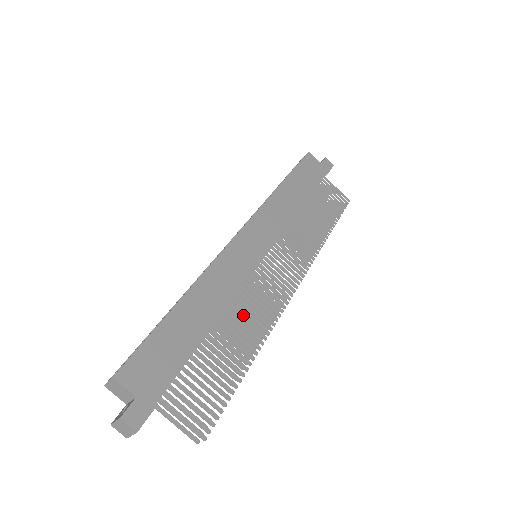
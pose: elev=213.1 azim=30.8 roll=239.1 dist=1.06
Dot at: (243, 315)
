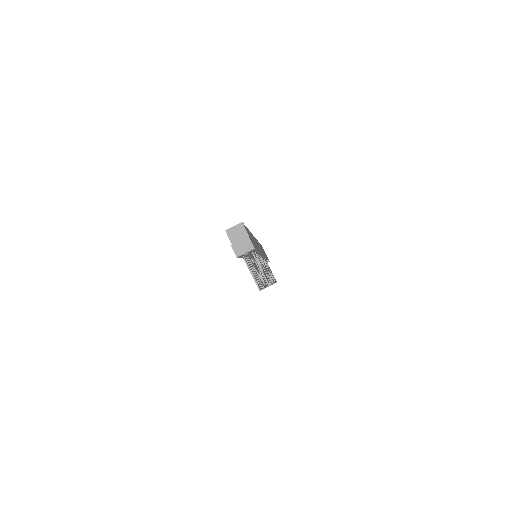
Dot at: (257, 271)
